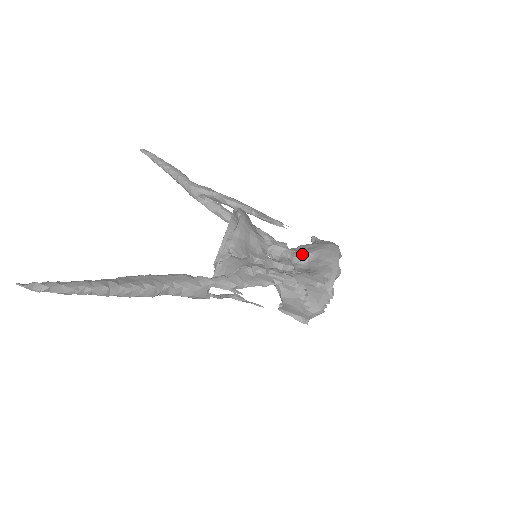
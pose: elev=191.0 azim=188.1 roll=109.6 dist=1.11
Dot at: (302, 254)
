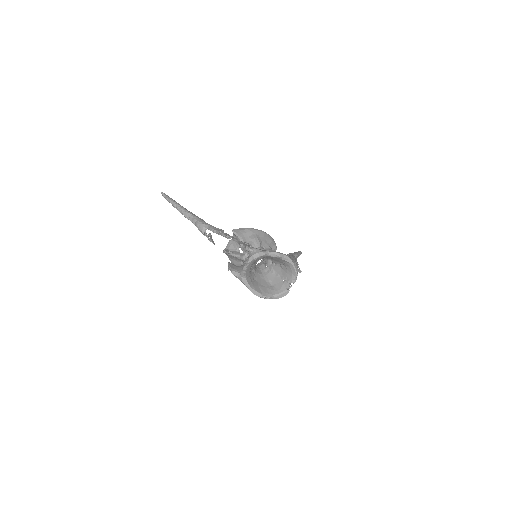
Dot at: occluded
